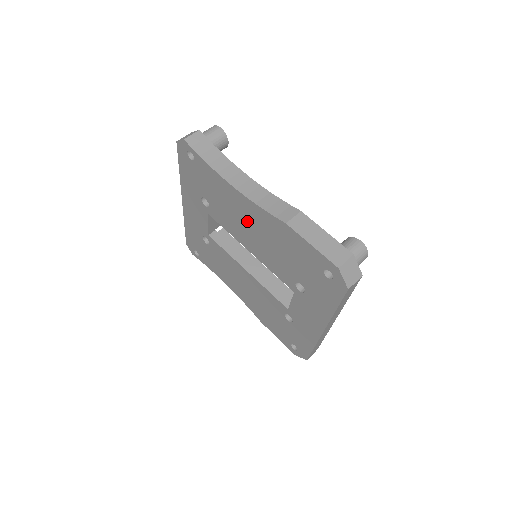
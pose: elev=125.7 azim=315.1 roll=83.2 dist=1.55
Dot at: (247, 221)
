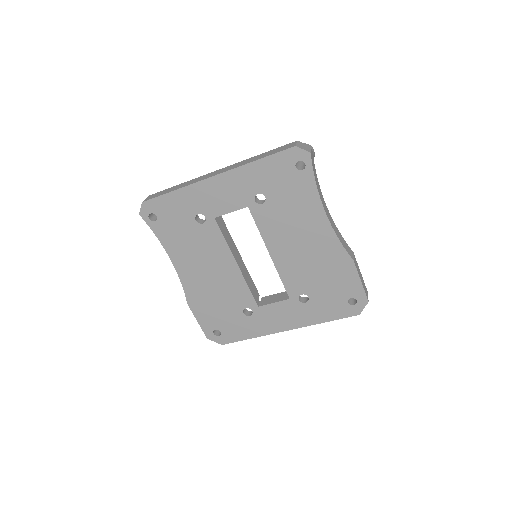
Dot at: (305, 239)
